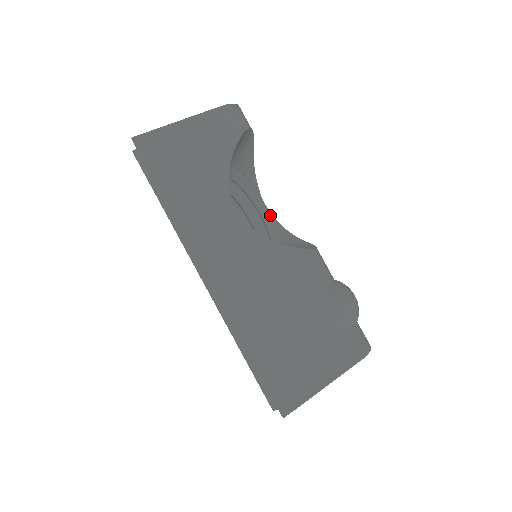
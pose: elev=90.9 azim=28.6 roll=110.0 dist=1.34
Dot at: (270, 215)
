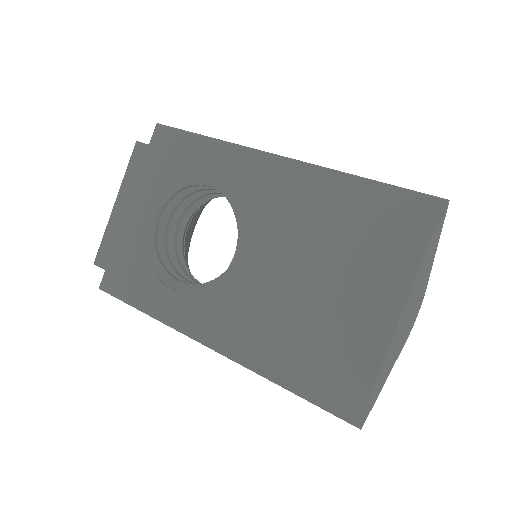
Dot at: occluded
